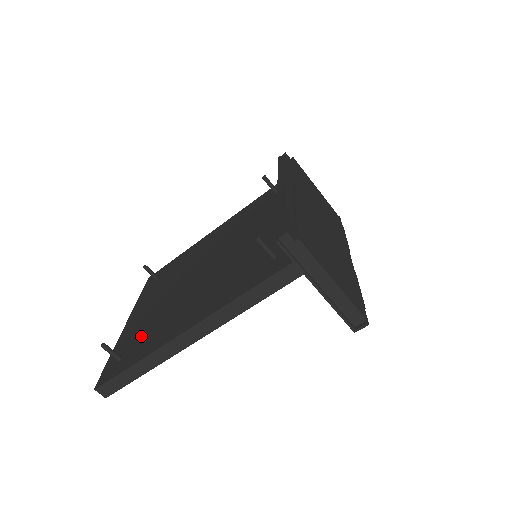
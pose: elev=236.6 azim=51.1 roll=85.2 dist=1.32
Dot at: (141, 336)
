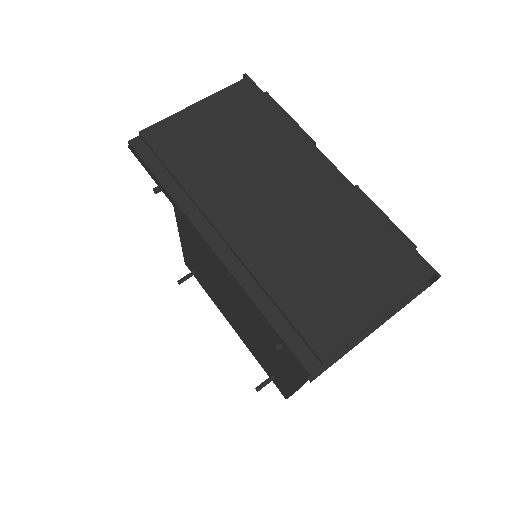
Dot at: (265, 358)
